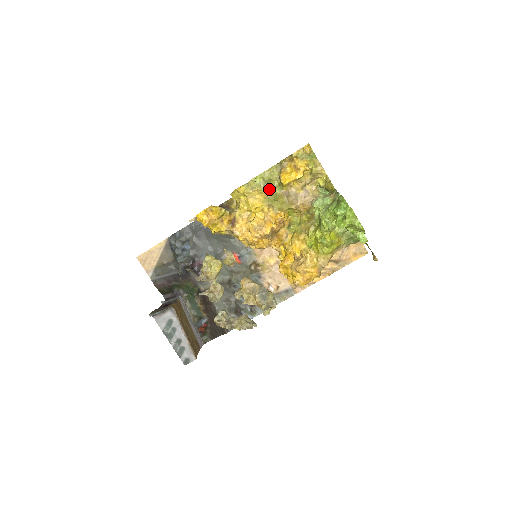
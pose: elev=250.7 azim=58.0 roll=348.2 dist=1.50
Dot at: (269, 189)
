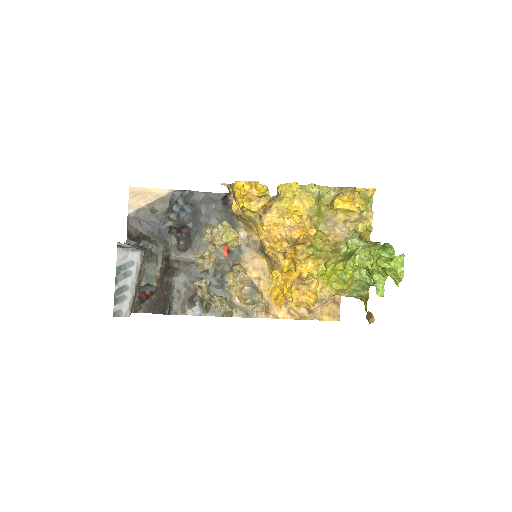
Dot at: (318, 203)
